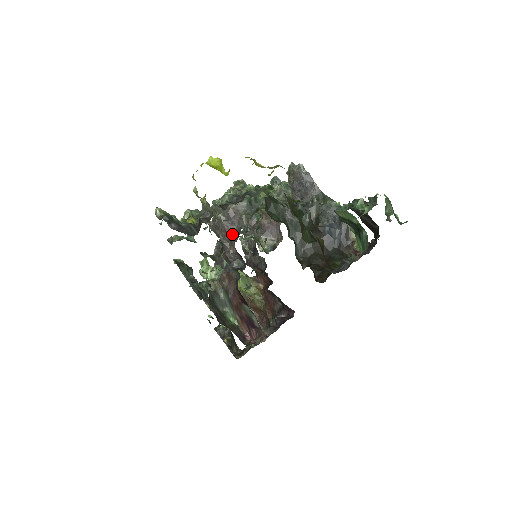
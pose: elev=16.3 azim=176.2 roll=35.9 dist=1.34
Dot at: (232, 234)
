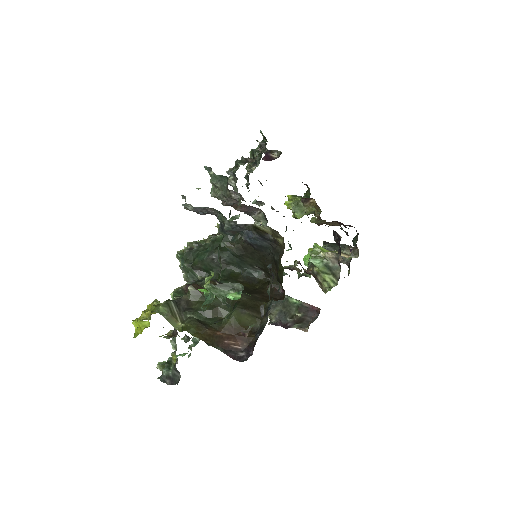
Dot at: occluded
